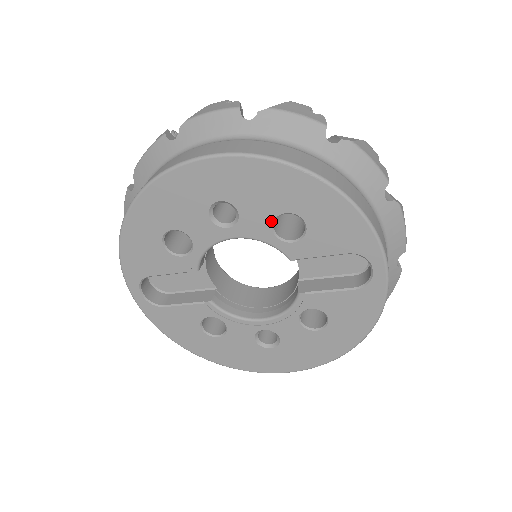
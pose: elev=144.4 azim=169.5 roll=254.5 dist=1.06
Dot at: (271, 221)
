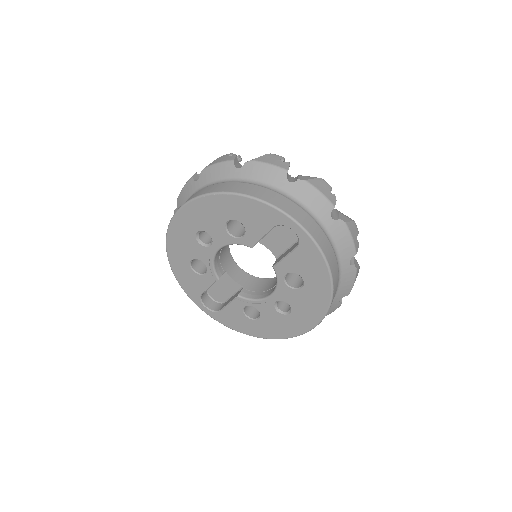
Dot at: (225, 230)
